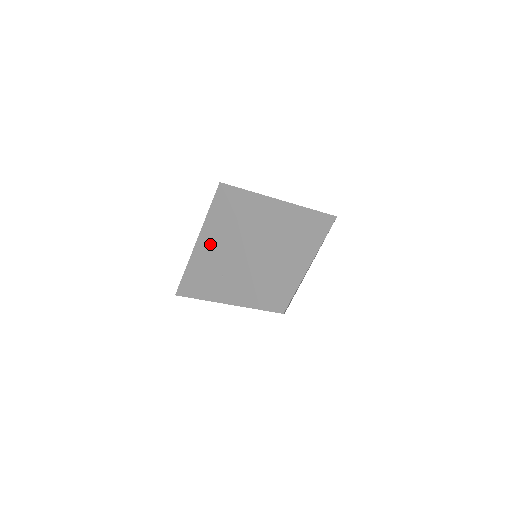
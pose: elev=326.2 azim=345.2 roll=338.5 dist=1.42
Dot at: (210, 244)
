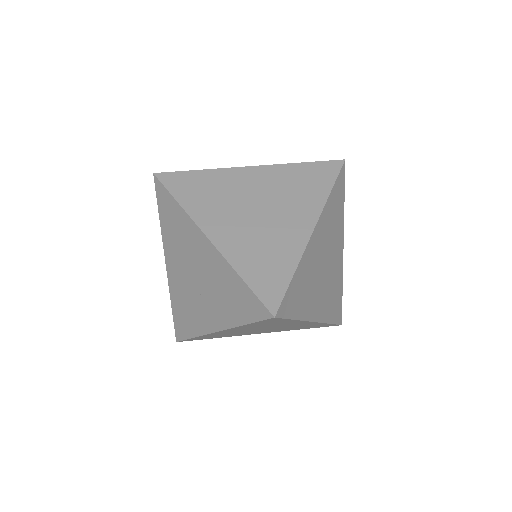
Dot at: (176, 258)
